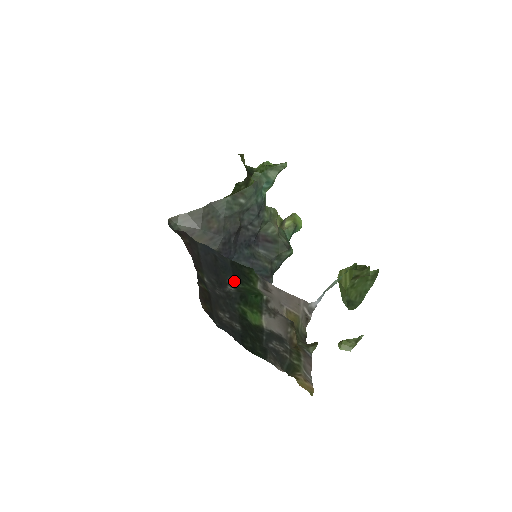
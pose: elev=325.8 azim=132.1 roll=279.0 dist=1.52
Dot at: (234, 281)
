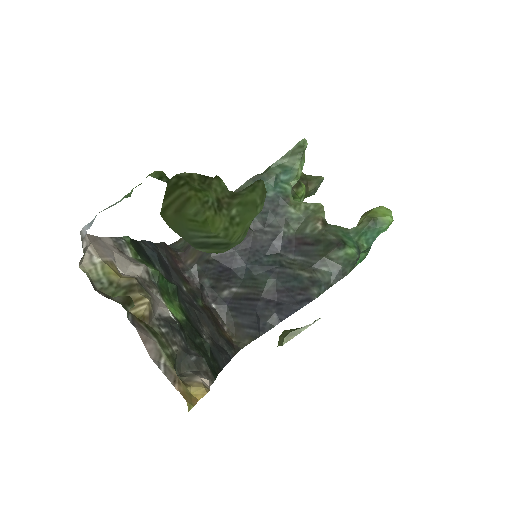
Dot at: occluded
